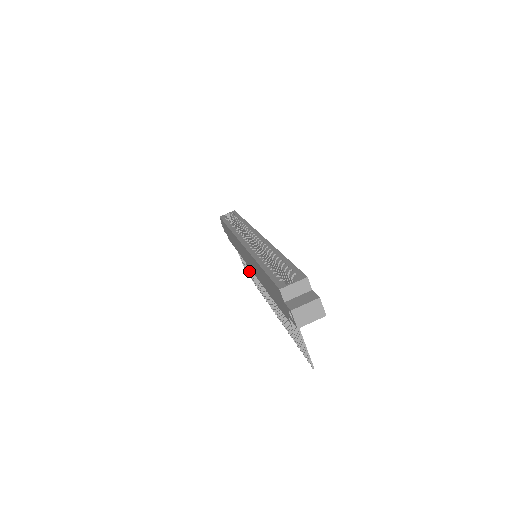
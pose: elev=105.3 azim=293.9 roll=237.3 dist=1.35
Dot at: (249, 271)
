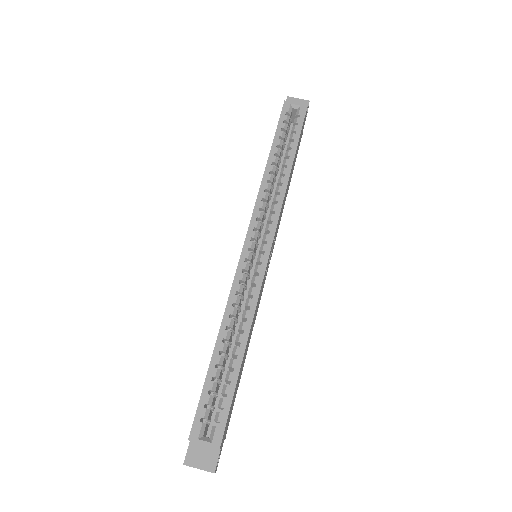
Dot at: occluded
